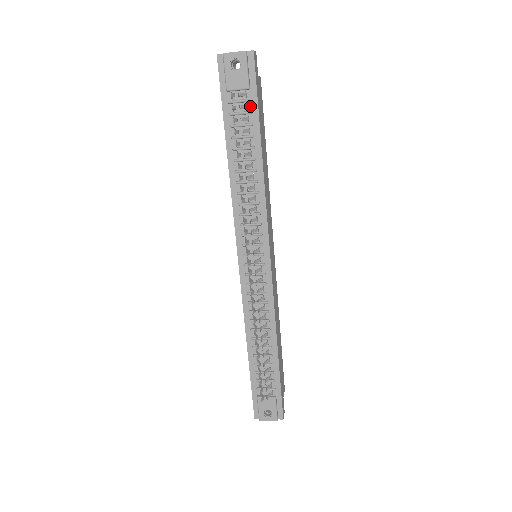
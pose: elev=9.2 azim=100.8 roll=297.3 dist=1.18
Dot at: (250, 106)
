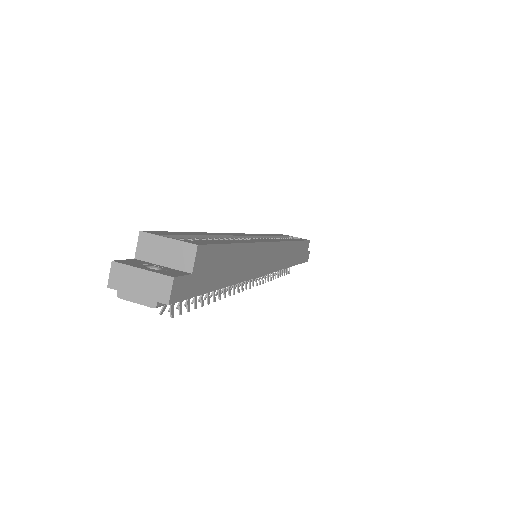
Dot at: occluded
